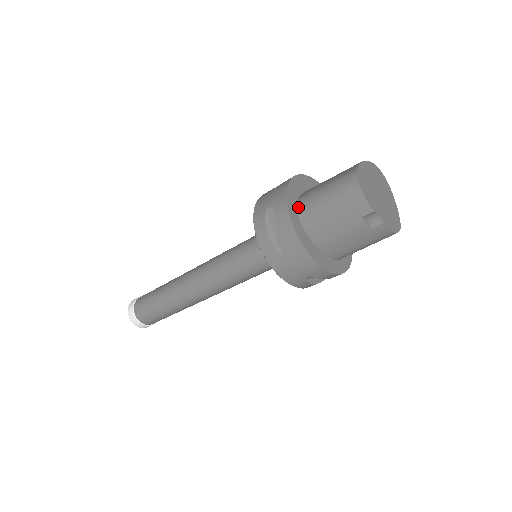
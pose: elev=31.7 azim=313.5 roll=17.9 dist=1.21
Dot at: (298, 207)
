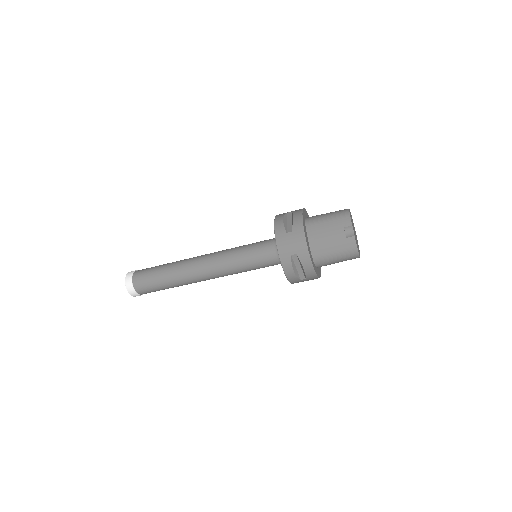
Dot at: (307, 218)
